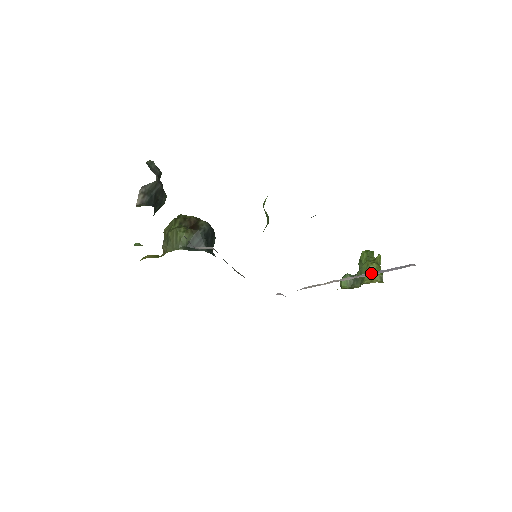
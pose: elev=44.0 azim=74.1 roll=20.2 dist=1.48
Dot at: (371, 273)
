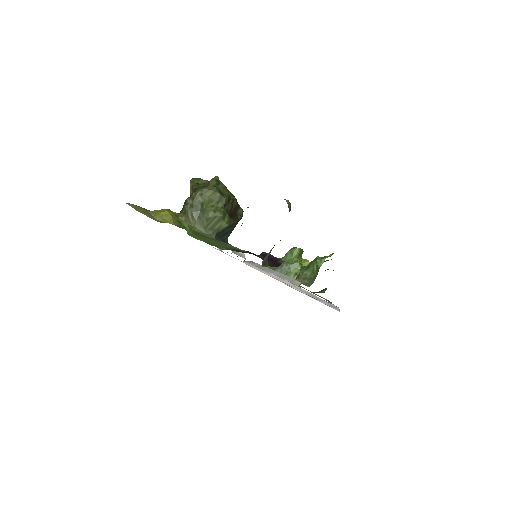
Dot at: (308, 293)
